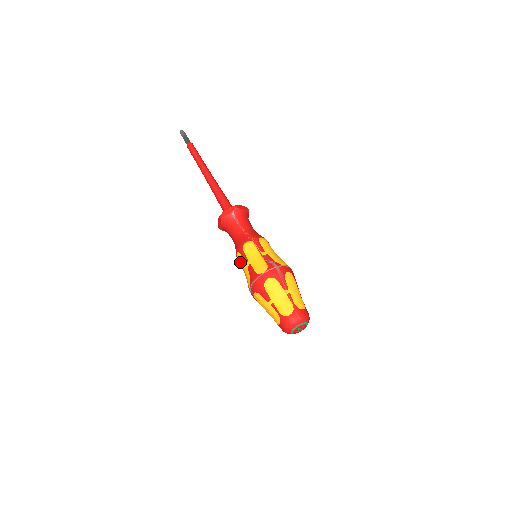
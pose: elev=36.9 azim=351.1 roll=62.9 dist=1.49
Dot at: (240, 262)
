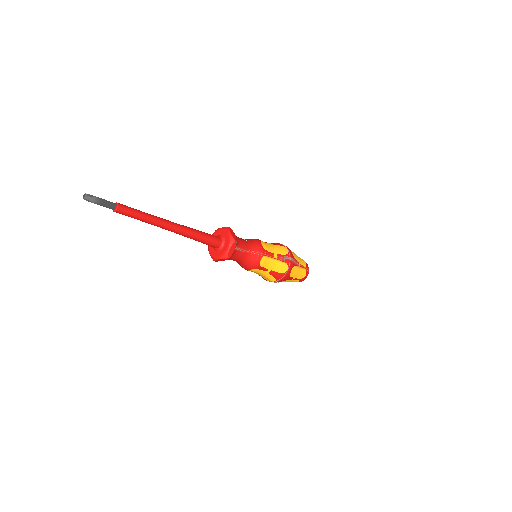
Dot at: (255, 272)
